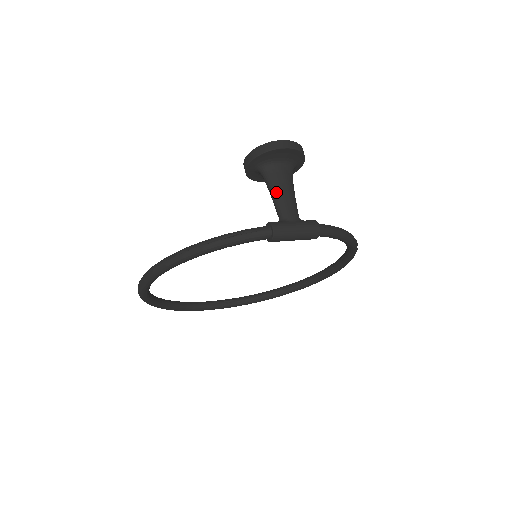
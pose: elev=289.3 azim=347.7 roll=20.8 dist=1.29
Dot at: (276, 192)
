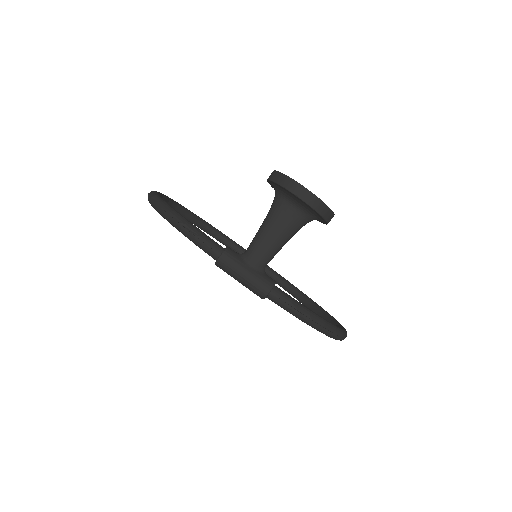
Dot at: (264, 227)
